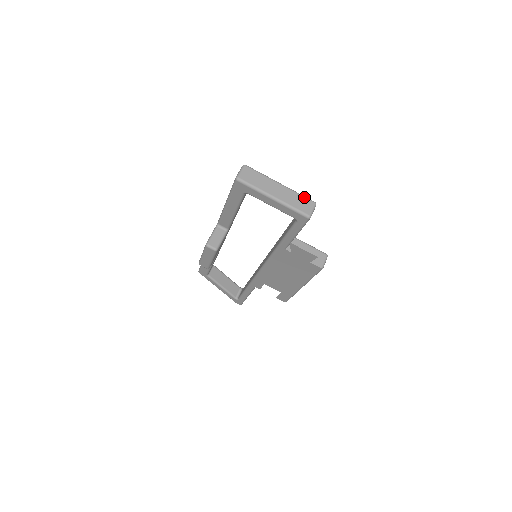
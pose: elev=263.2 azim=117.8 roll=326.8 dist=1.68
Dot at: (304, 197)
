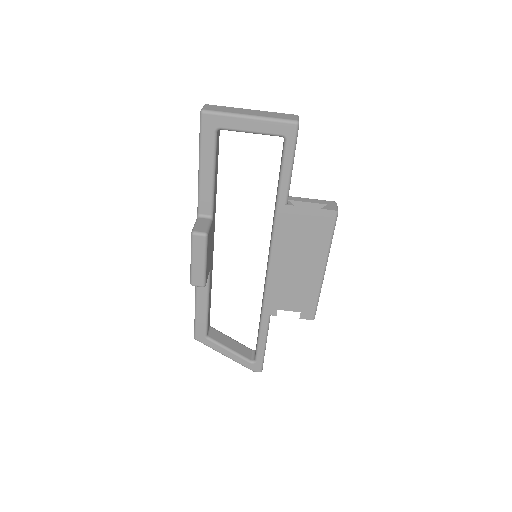
Dot at: (282, 113)
